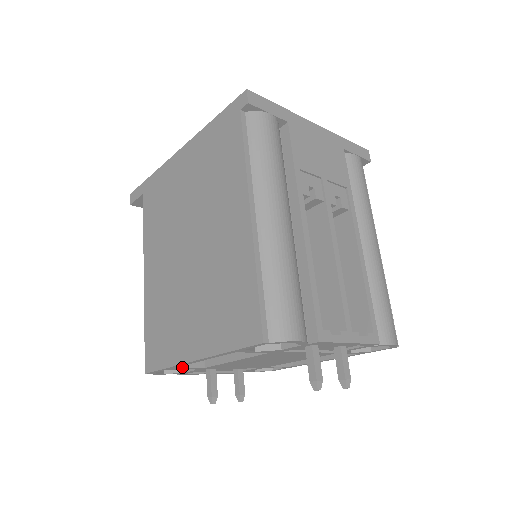
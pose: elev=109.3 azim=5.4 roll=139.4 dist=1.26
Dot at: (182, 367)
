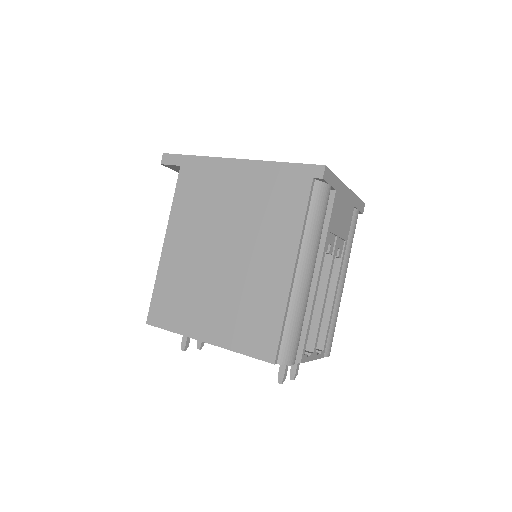
Dot at: occluded
